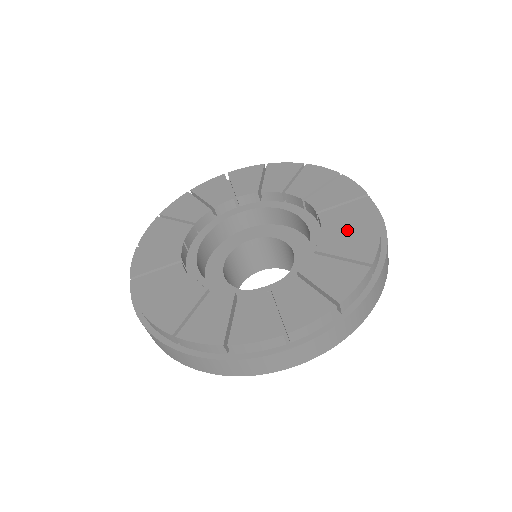
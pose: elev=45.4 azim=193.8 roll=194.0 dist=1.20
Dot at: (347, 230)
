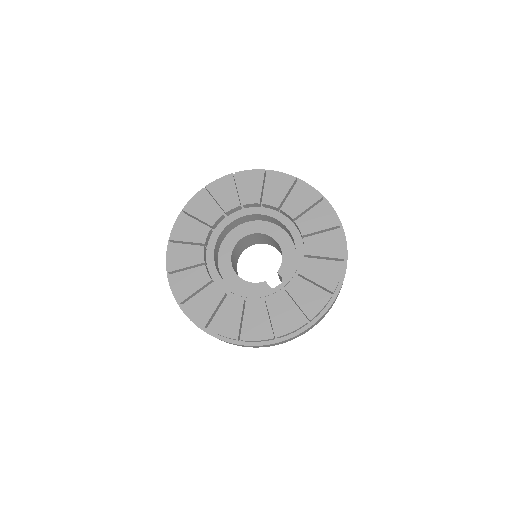
Dot at: (320, 233)
